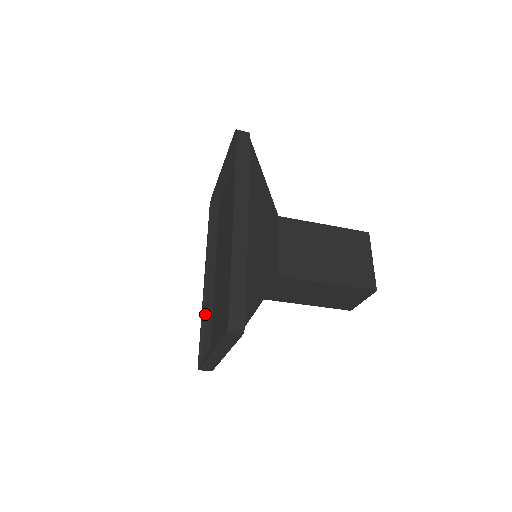
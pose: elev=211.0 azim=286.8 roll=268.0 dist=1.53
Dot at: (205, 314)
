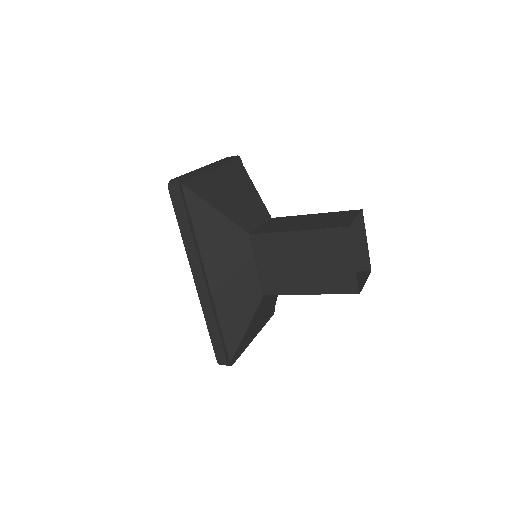
Dot at: occluded
